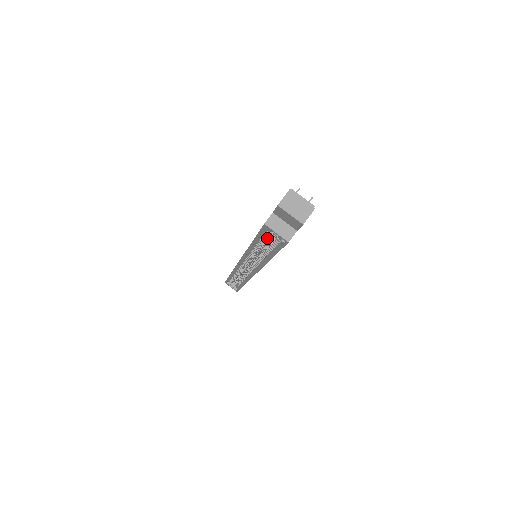
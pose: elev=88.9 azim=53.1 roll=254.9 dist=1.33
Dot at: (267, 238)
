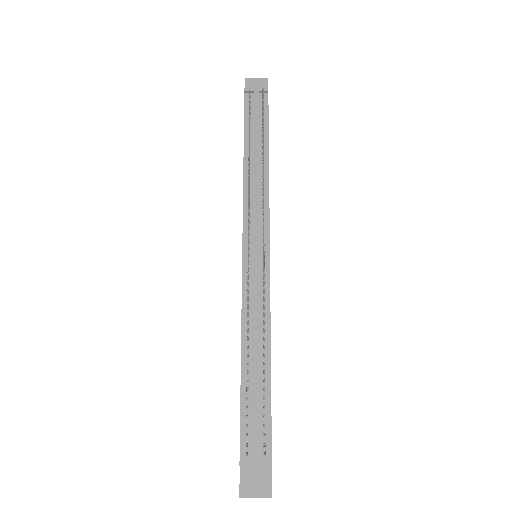
Dot at: occluded
